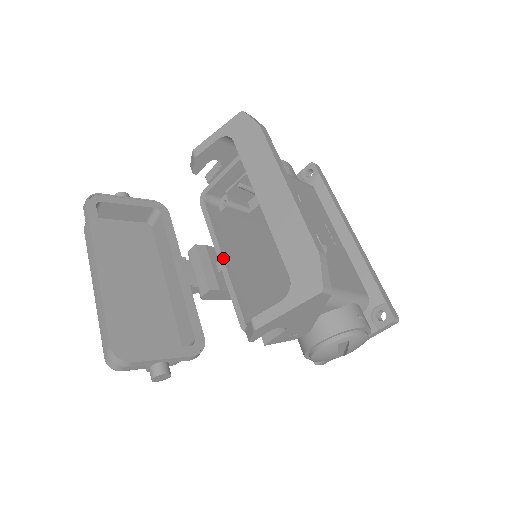
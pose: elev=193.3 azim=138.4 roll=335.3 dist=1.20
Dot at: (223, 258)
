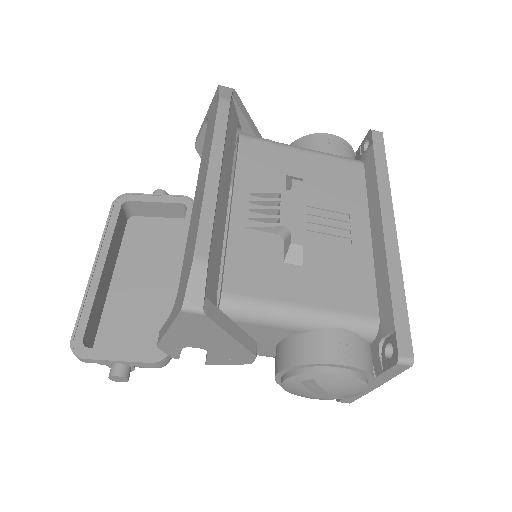
Dot at: occluded
